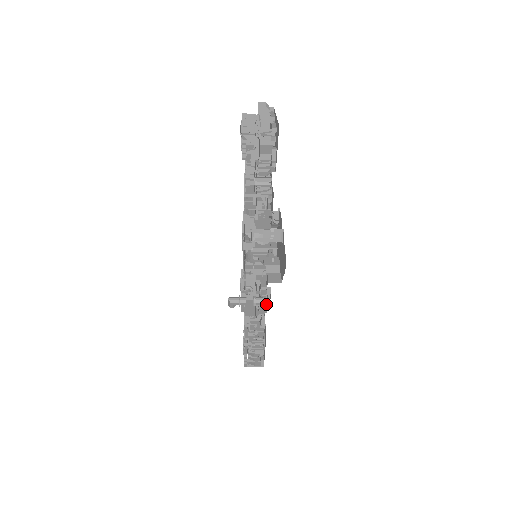
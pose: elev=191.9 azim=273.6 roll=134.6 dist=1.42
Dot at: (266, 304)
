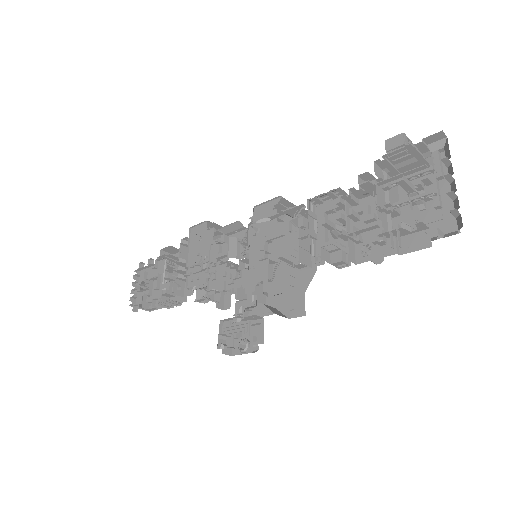
Dot at: occluded
